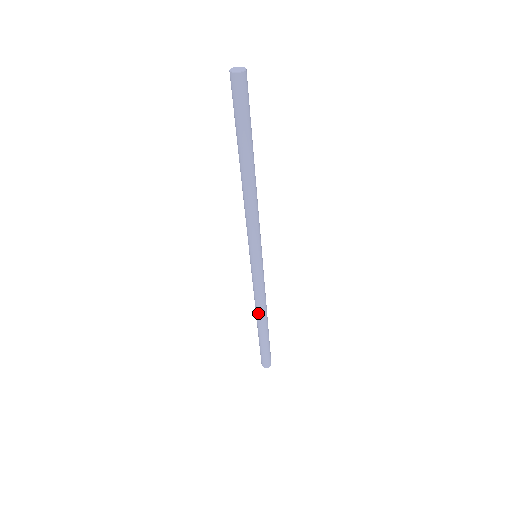
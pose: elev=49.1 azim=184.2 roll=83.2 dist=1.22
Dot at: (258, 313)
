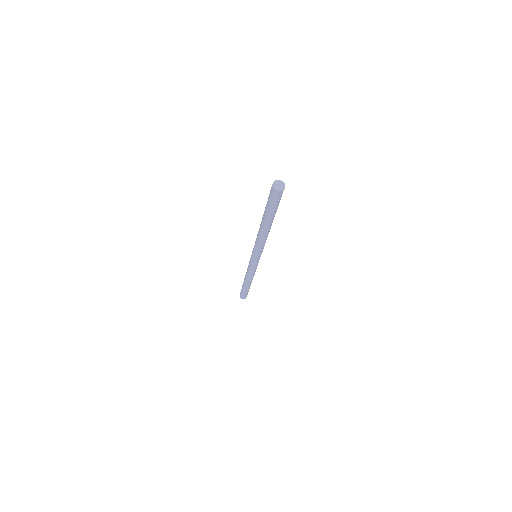
Dot at: (248, 279)
